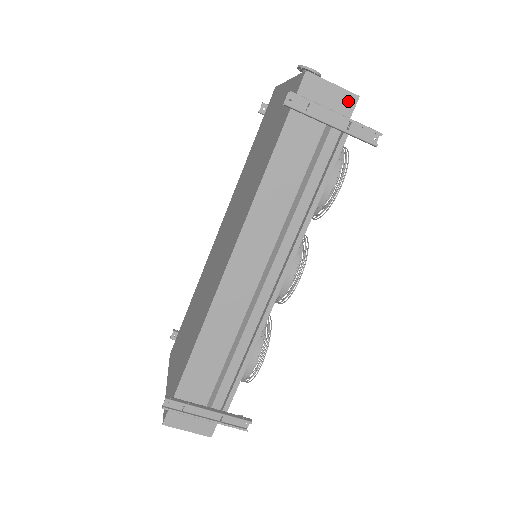
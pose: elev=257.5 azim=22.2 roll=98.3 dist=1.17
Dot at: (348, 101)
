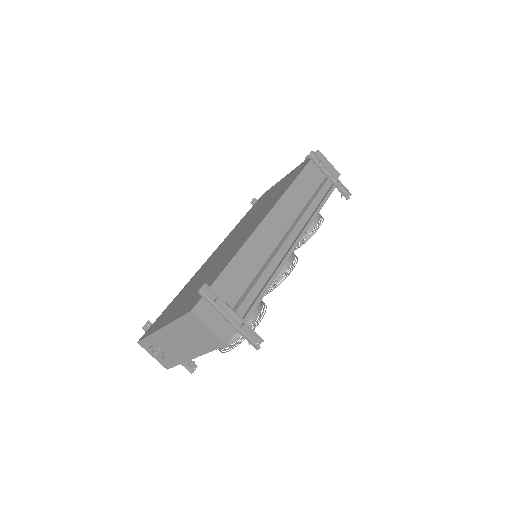
Dot at: (336, 173)
